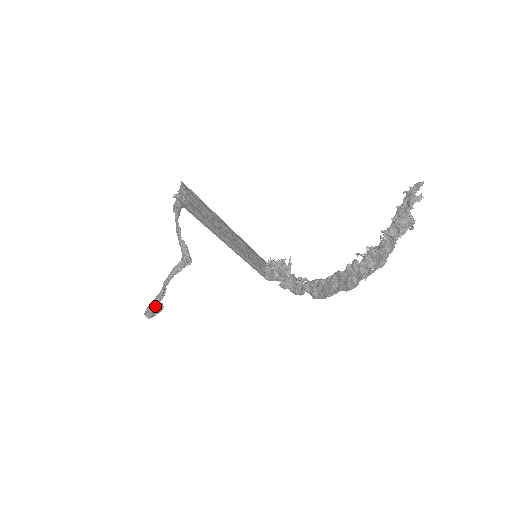
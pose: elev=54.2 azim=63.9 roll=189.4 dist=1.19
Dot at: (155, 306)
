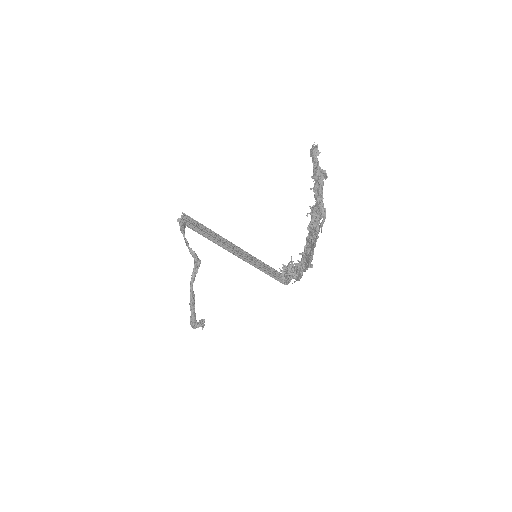
Dot at: (192, 311)
